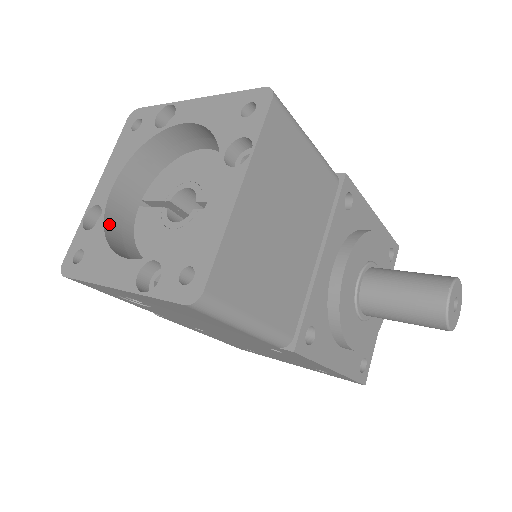
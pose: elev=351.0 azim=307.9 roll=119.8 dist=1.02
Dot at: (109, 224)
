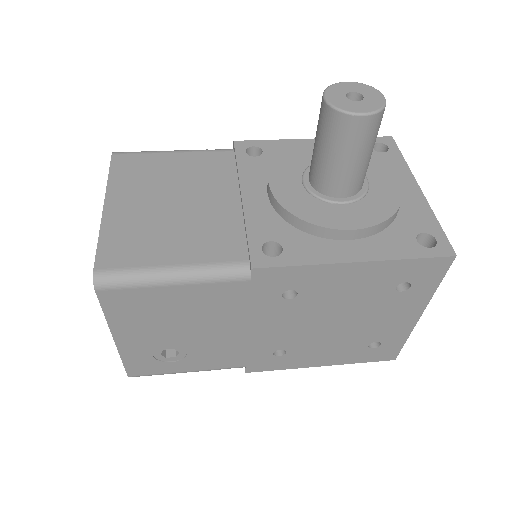
Dot at: occluded
